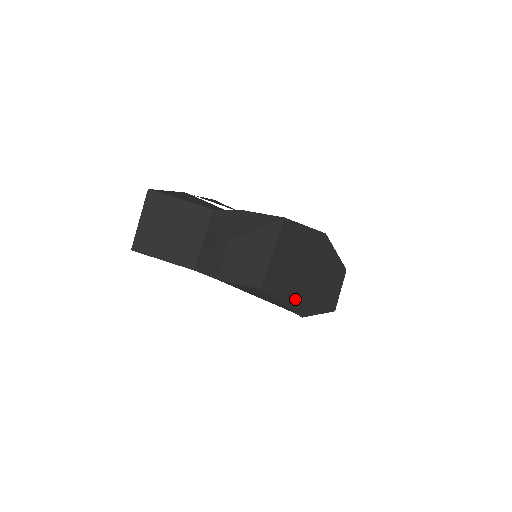
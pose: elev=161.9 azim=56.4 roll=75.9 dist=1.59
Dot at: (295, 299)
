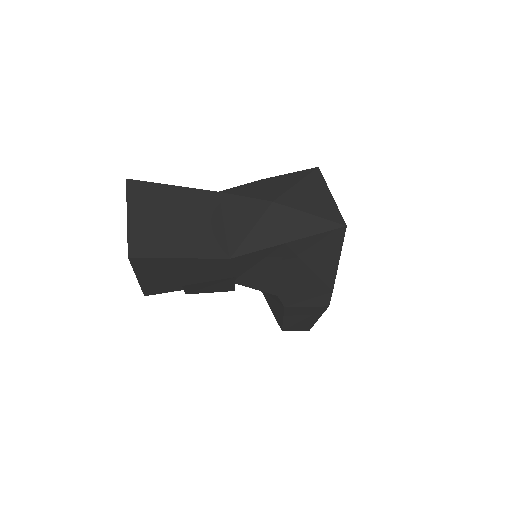
Dot at: occluded
